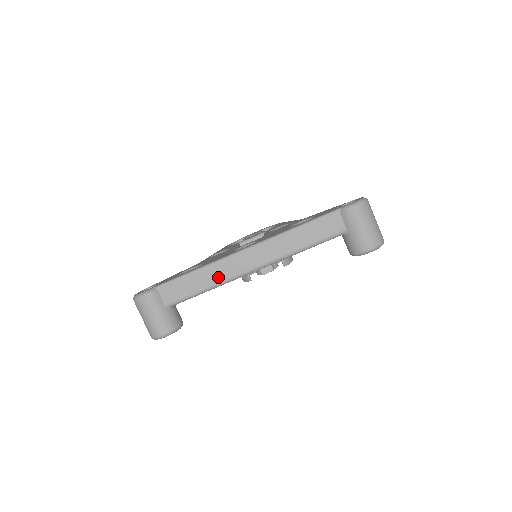
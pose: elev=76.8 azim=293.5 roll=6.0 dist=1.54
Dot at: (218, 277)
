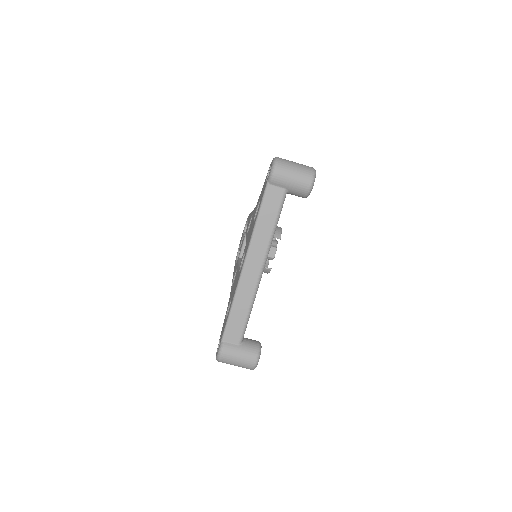
Dot at: (247, 297)
